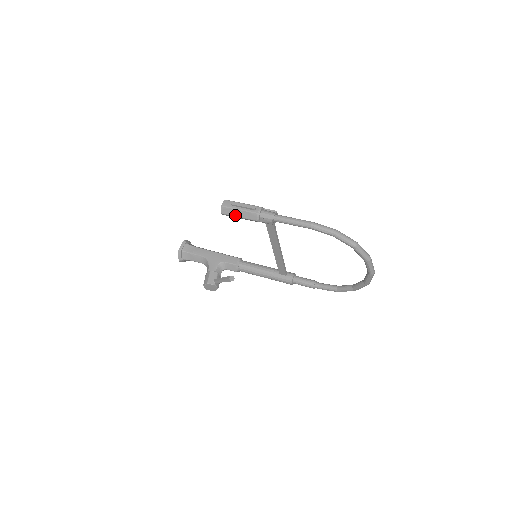
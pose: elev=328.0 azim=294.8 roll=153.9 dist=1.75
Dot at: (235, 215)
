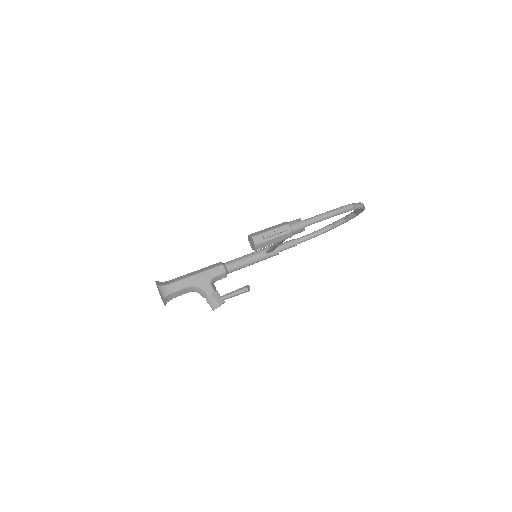
Dot at: occluded
